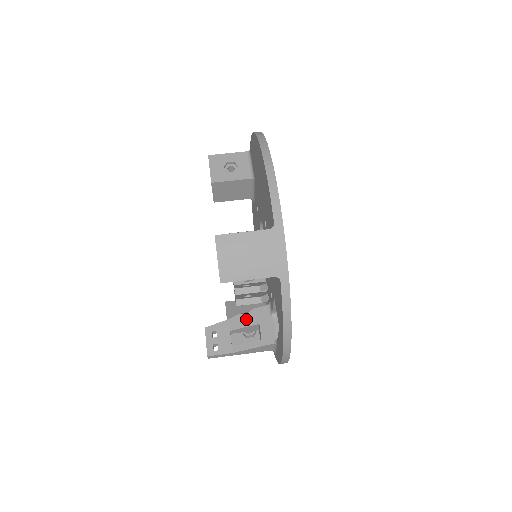
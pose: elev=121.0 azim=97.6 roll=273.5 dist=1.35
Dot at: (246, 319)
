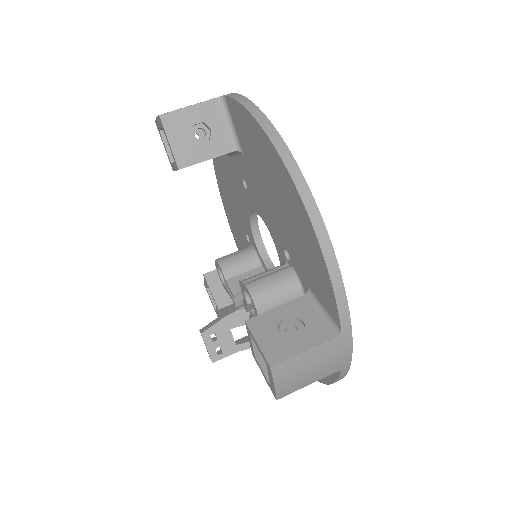
Dot at: (247, 315)
